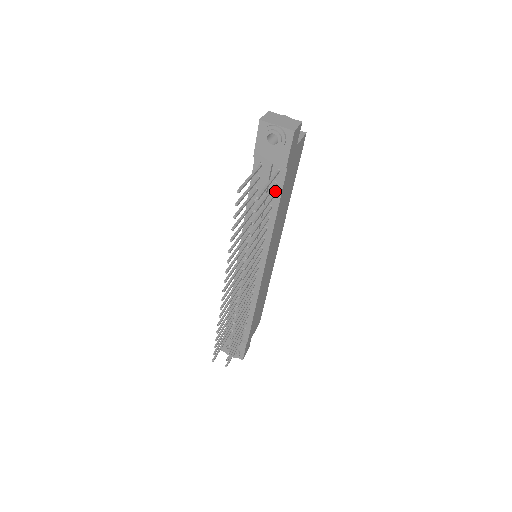
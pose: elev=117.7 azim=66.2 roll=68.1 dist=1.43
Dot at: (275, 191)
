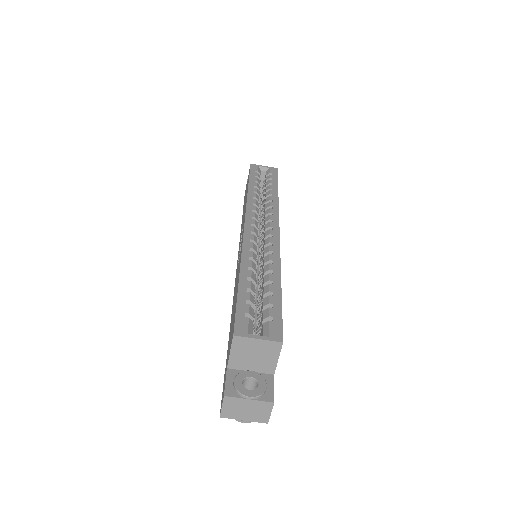
Dot at: occluded
